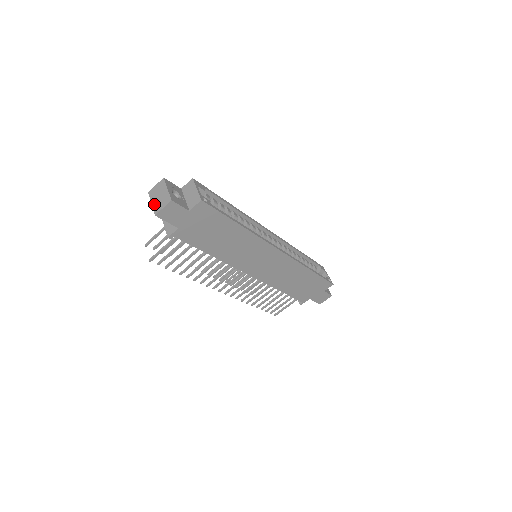
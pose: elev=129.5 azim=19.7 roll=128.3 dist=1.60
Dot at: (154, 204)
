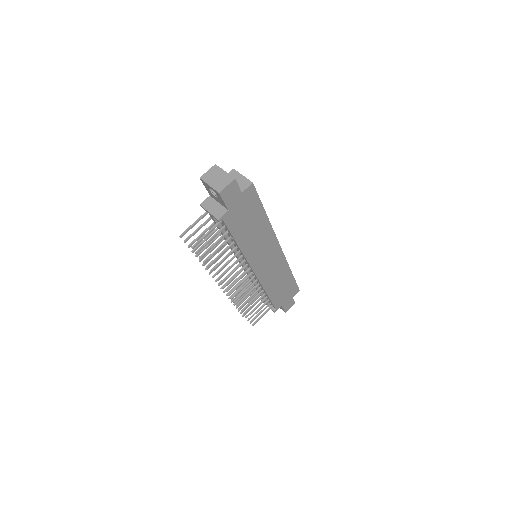
Dot at: (213, 185)
